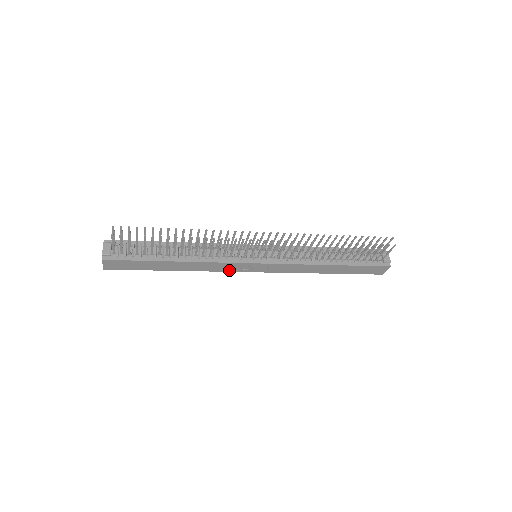
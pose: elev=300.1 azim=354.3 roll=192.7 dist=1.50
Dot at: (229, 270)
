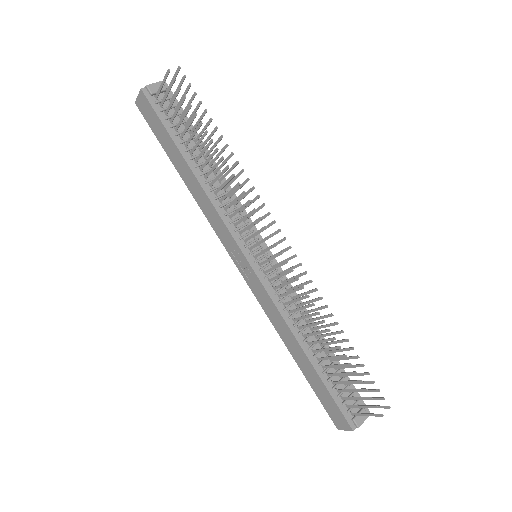
Dot at: (221, 237)
